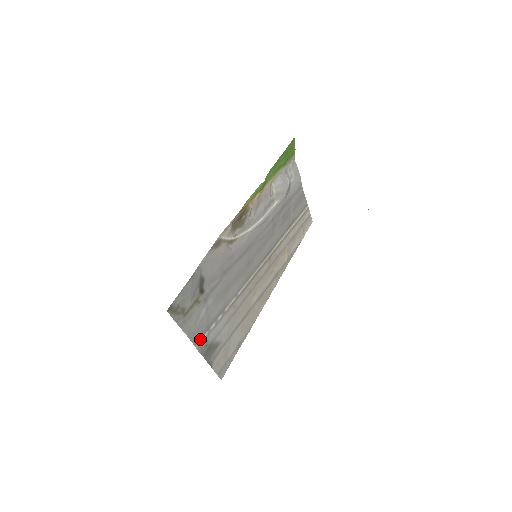
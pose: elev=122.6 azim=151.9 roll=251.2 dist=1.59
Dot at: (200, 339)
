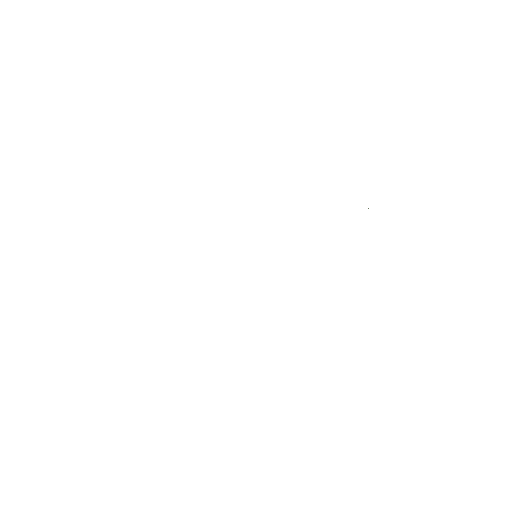
Dot at: occluded
